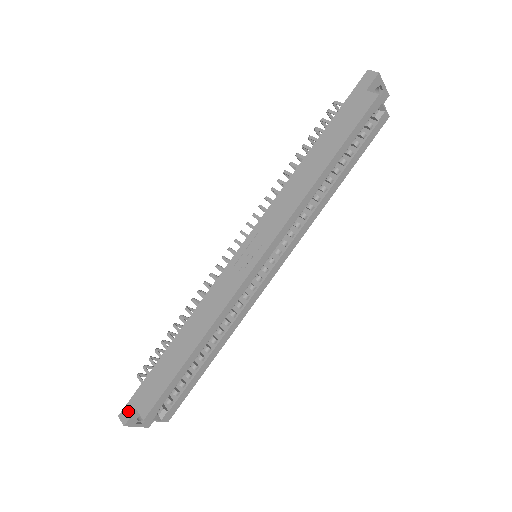
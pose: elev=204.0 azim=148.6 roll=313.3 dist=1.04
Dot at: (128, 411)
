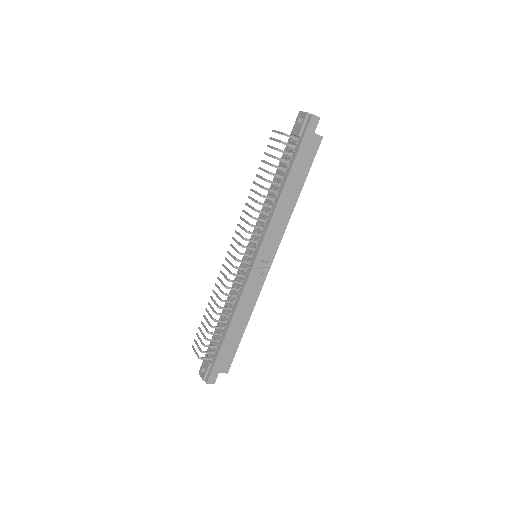
Dot at: (213, 377)
